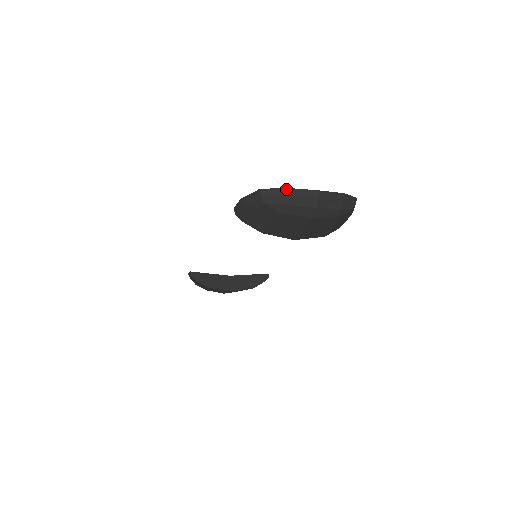
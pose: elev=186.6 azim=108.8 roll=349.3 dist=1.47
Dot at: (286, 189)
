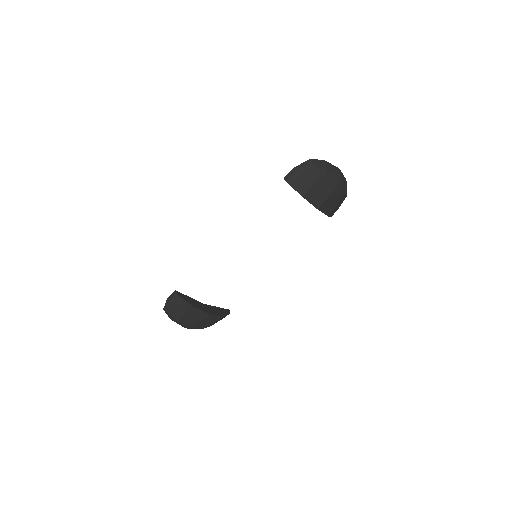
Dot at: (326, 161)
